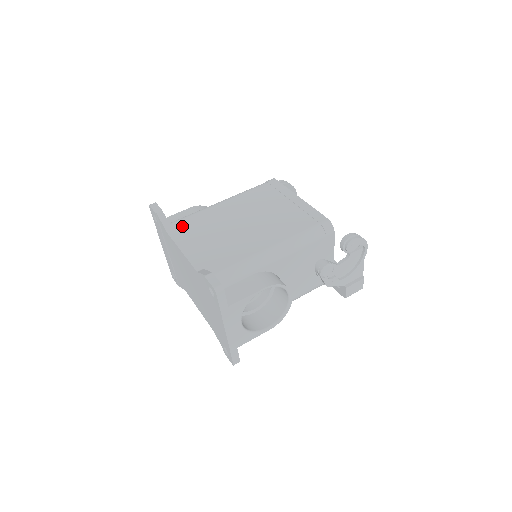
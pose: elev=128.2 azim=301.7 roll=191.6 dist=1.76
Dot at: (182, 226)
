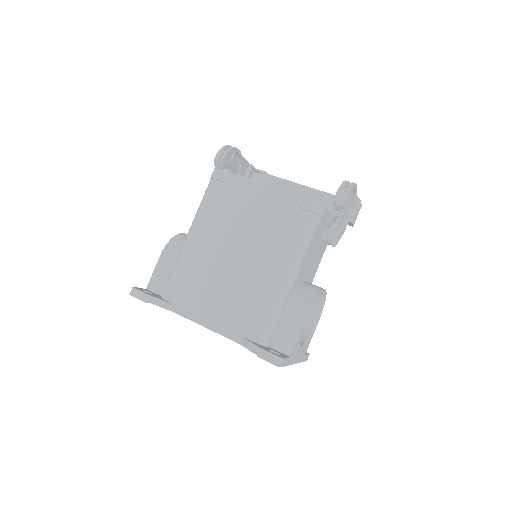
Dot at: (179, 294)
